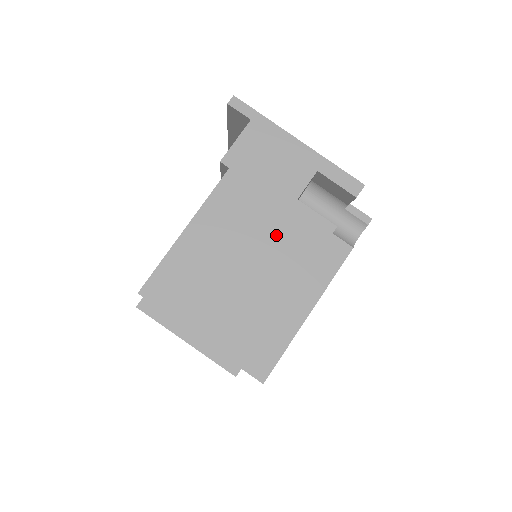
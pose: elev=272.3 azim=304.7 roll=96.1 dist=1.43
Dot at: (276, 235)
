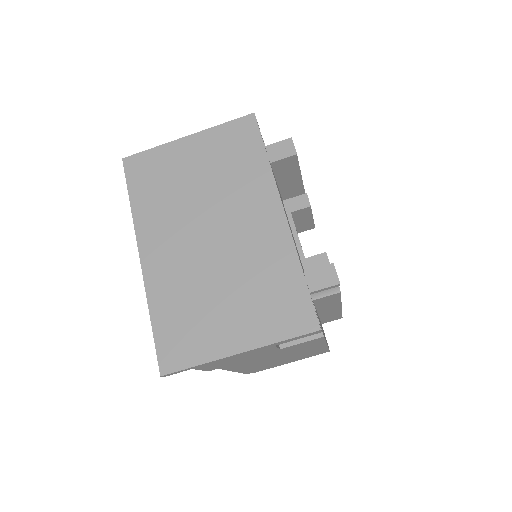
Dot at: (288, 352)
